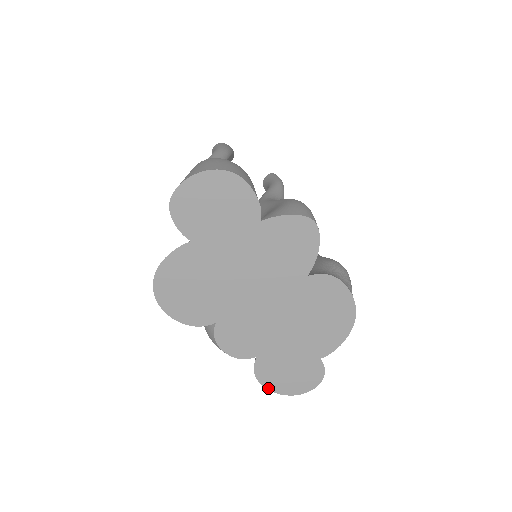
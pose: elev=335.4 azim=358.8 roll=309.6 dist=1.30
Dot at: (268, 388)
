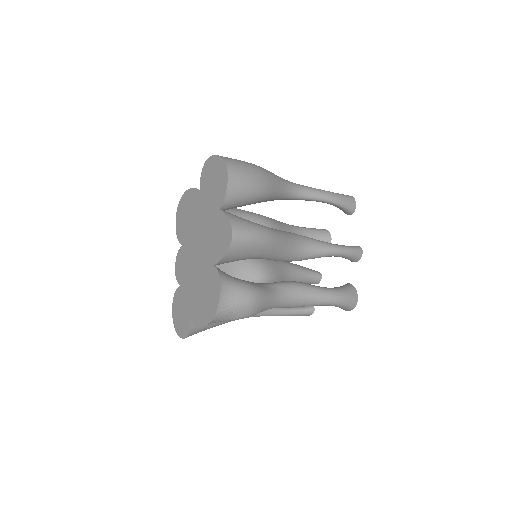
Dot at: (173, 310)
